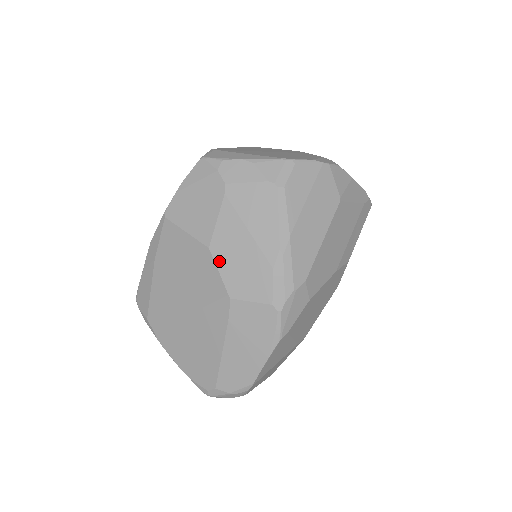
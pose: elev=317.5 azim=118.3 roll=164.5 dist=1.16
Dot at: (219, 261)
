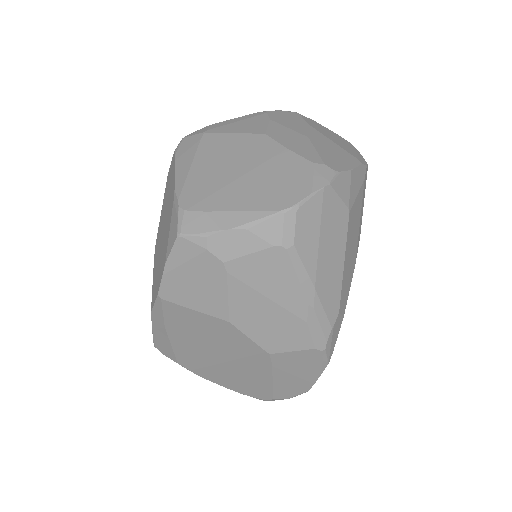
Dot at: (245, 330)
